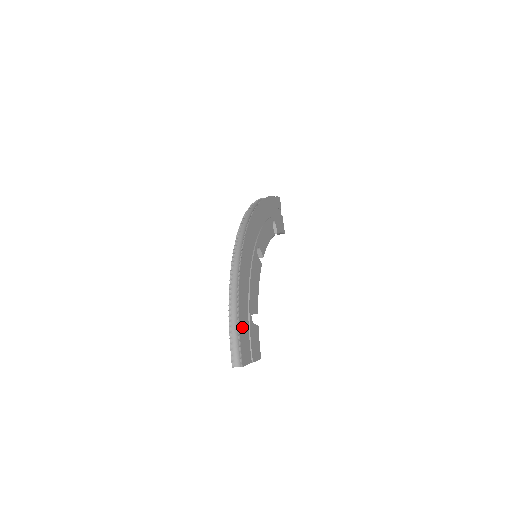
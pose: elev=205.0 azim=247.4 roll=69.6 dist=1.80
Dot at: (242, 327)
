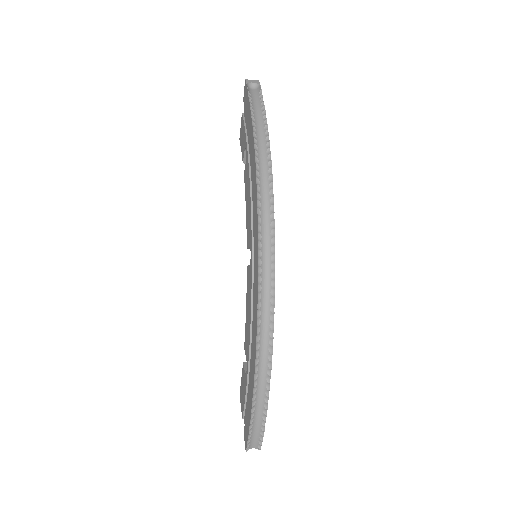
Dot at: occluded
